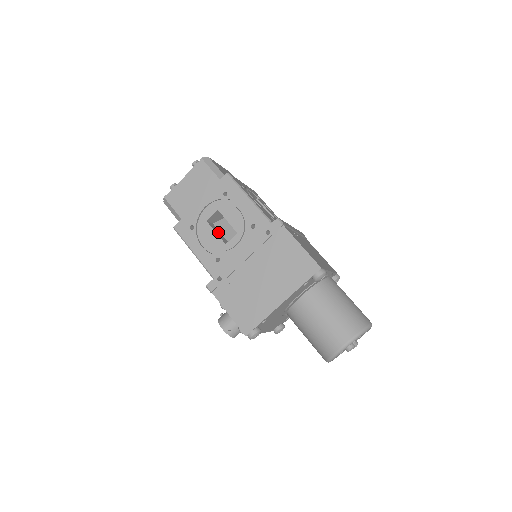
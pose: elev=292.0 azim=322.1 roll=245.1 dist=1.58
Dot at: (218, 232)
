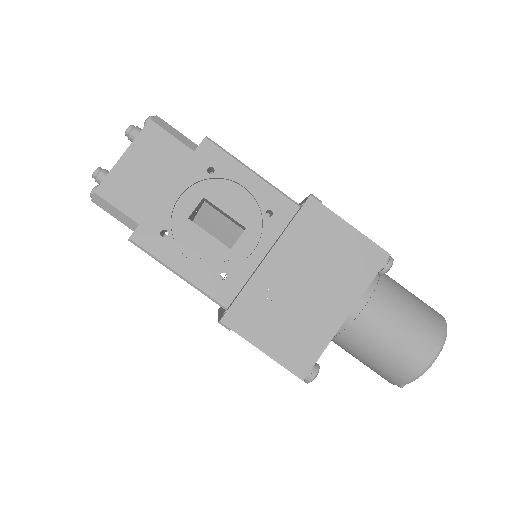
Dot at: occluded
